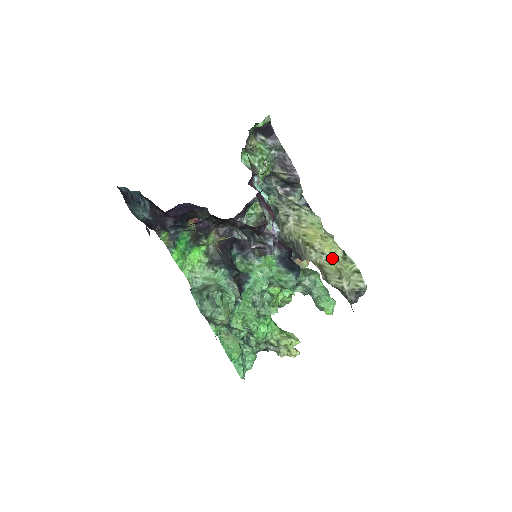
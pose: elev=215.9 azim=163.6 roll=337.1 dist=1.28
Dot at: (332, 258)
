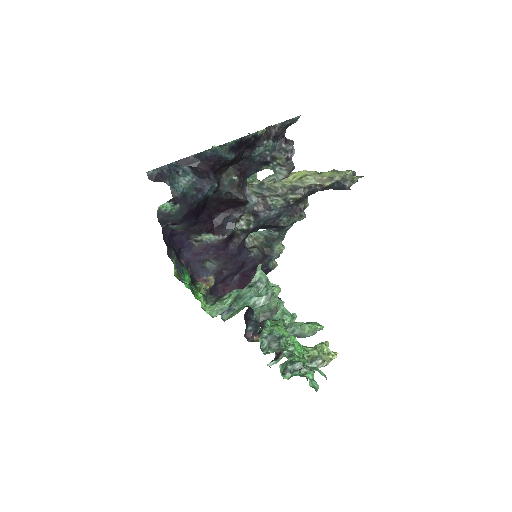
Dot at: (322, 172)
